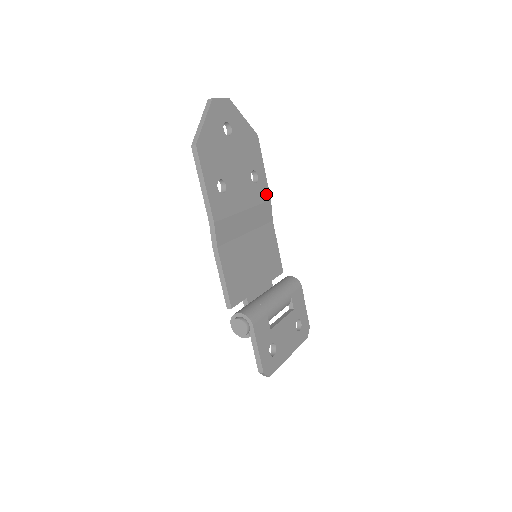
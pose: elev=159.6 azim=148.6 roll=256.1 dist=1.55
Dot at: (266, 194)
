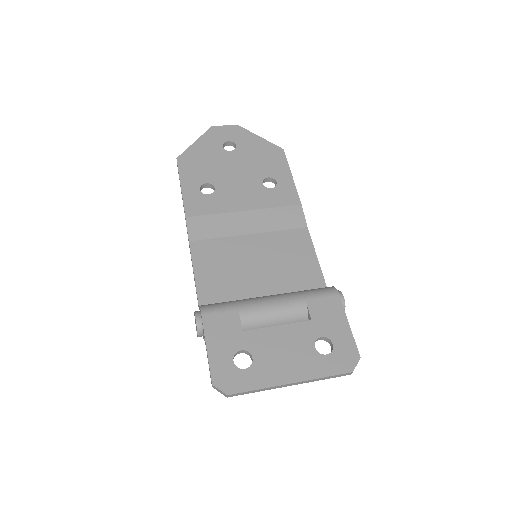
Dot at: (292, 199)
